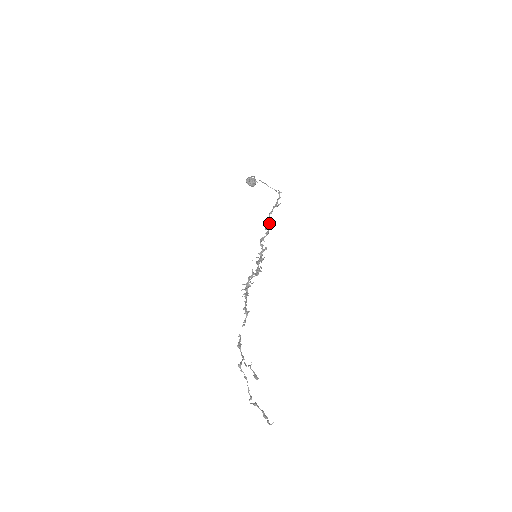
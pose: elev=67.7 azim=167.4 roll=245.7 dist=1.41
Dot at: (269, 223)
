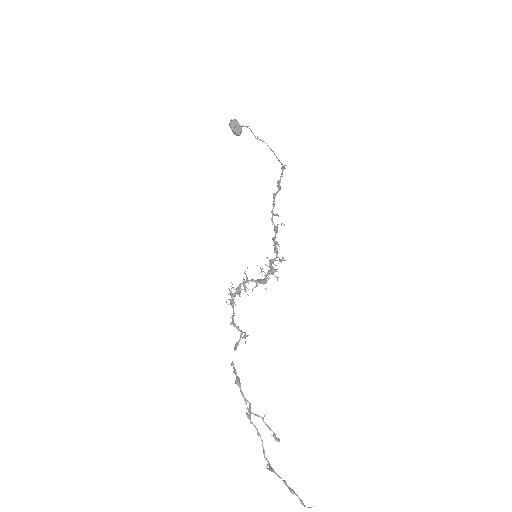
Dot at: (278, 215)
